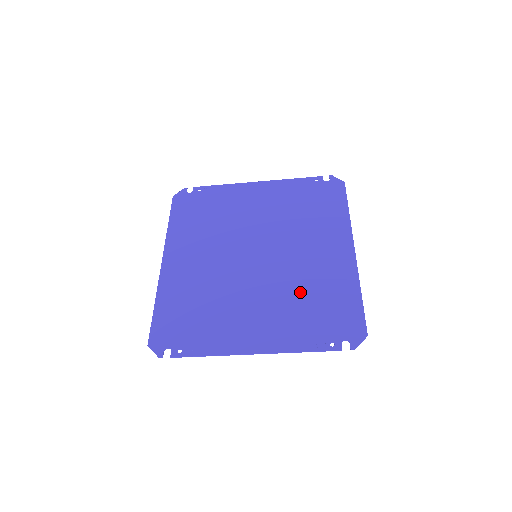
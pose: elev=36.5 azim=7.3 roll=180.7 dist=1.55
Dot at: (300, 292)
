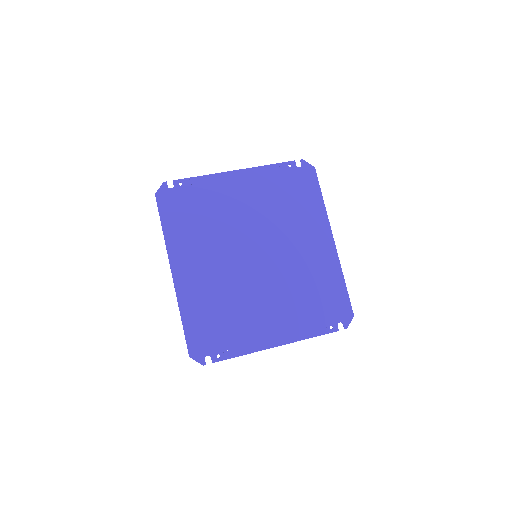
Dot at: (300, 287)
